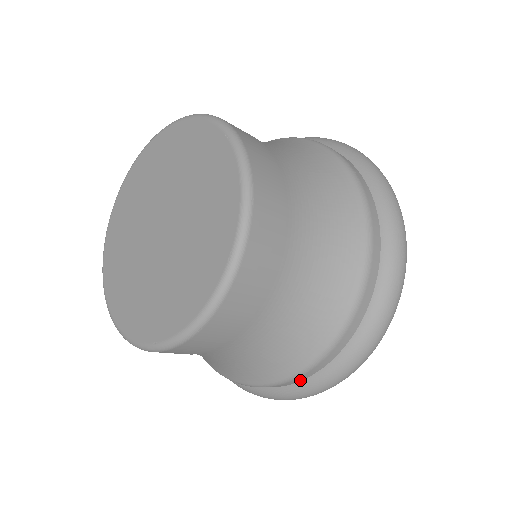
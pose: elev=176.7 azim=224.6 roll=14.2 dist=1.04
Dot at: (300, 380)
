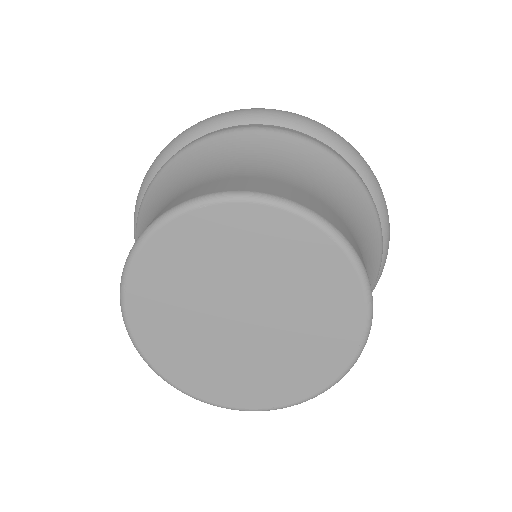
Dot at: occluded
